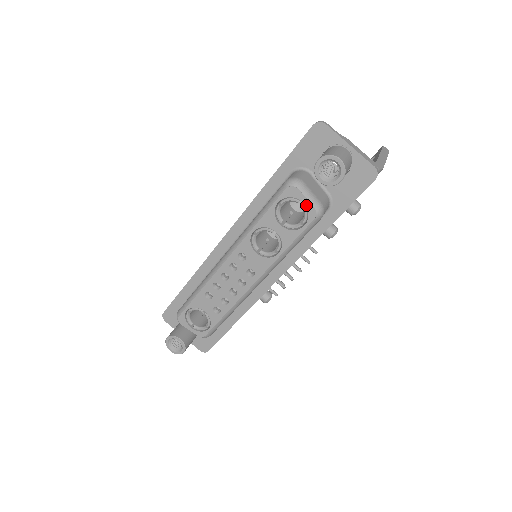
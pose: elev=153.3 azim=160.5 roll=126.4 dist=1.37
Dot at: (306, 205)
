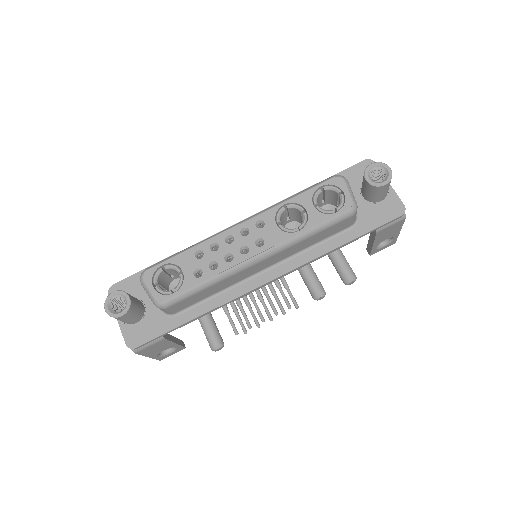
Dot at: (346, 195)
